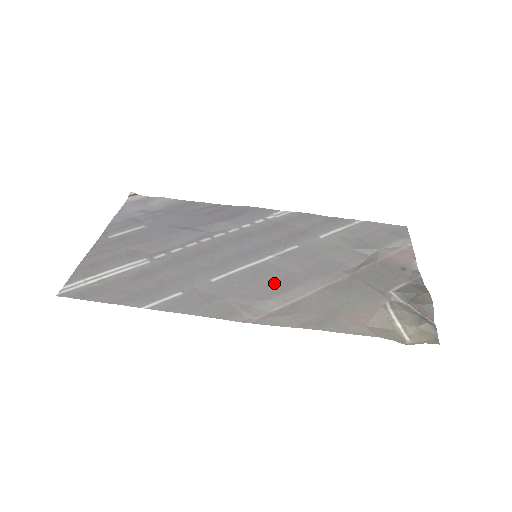
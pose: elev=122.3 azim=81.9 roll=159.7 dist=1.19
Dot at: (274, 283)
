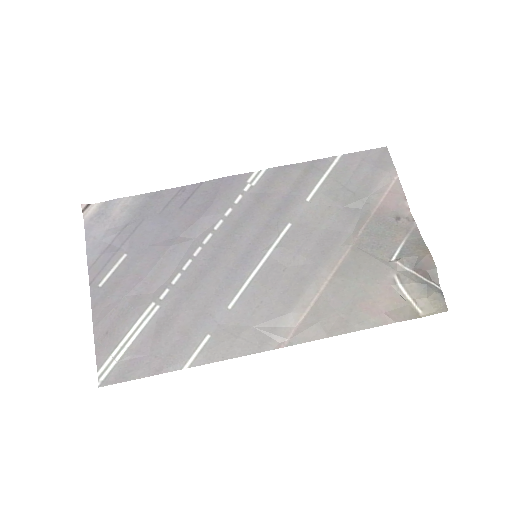
Dot at: (287, 288)
